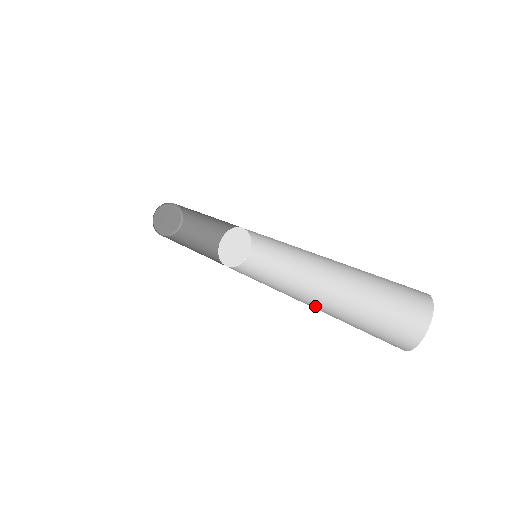
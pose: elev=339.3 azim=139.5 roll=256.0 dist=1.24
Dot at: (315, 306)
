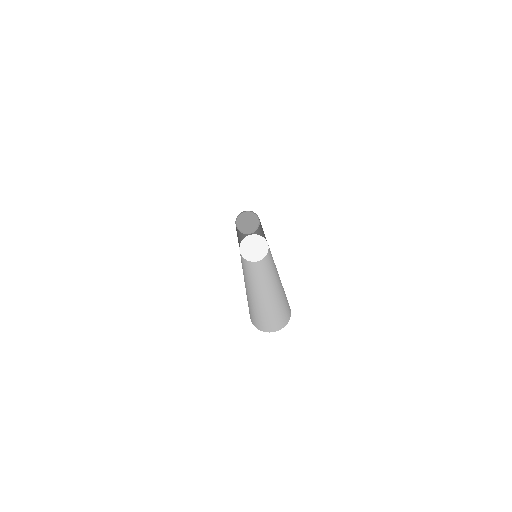
Dot at: (271, 293)
